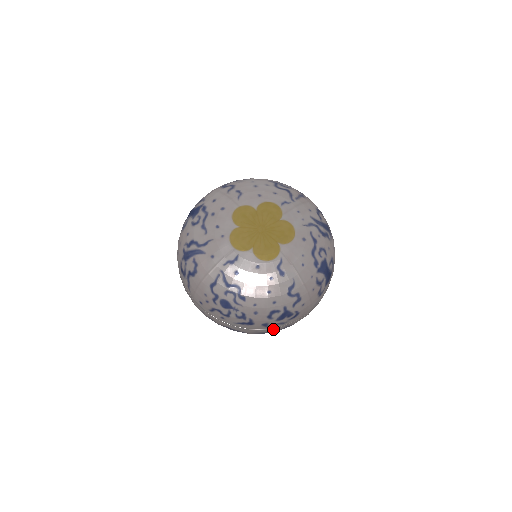
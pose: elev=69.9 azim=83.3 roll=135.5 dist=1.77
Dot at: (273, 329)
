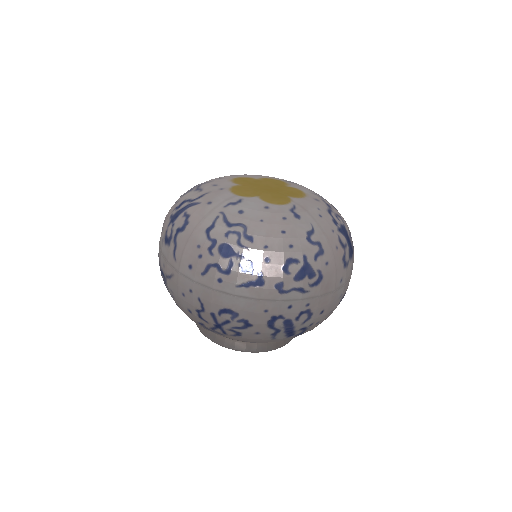
Dot at: (289, 306)
